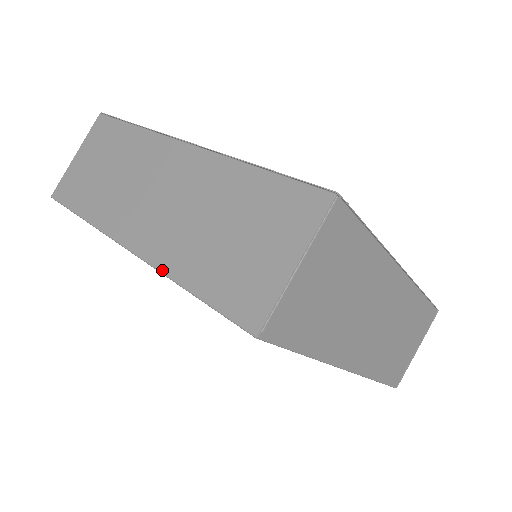
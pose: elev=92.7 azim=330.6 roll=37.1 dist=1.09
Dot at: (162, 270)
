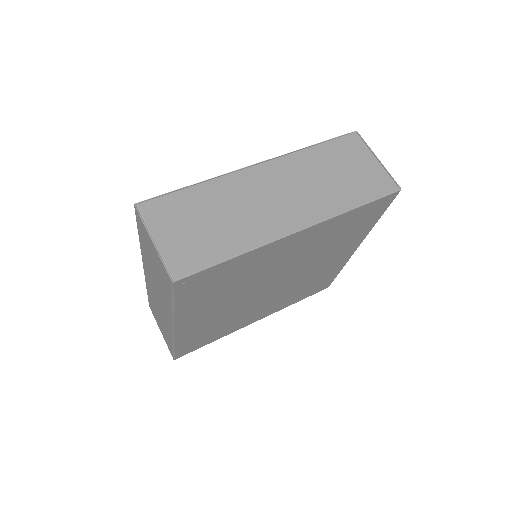
Dot at: (172, 316)
